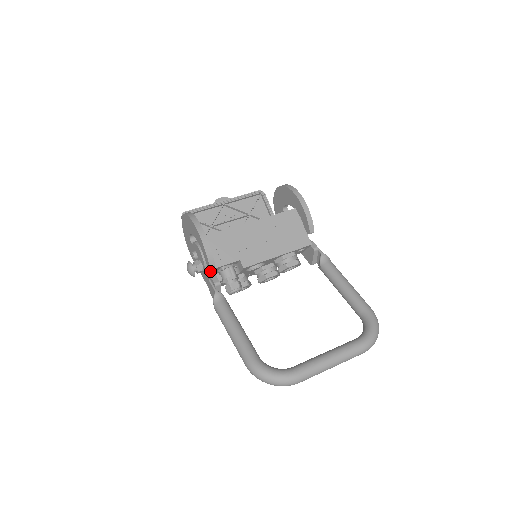
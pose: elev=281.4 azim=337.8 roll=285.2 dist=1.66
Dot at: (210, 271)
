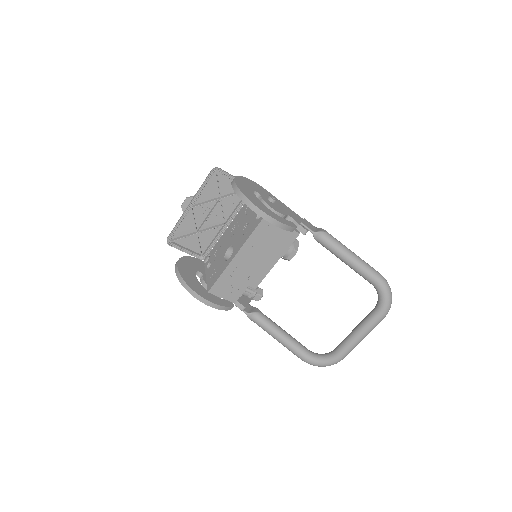
Dot at: occluded
